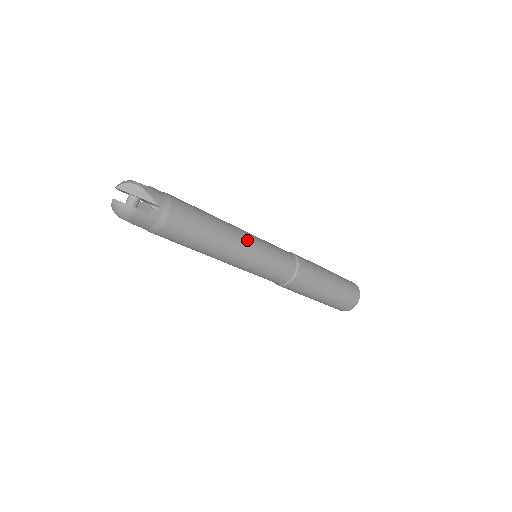
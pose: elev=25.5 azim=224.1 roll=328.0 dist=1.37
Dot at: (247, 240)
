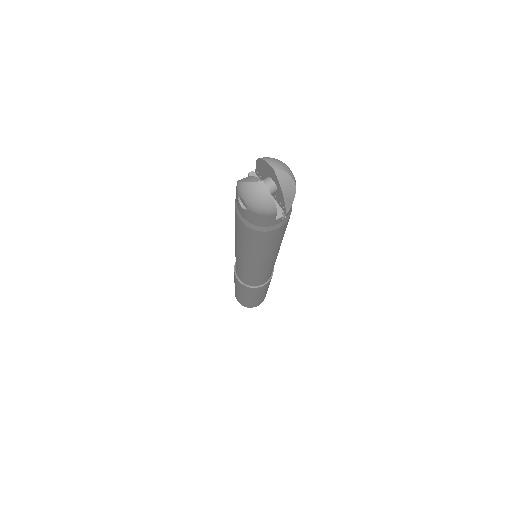
Dot at: occluded
